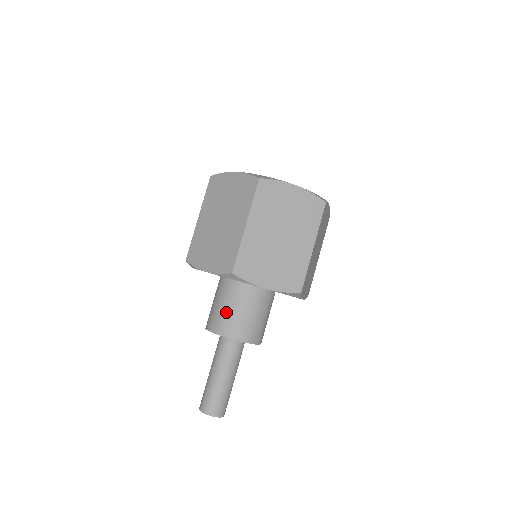
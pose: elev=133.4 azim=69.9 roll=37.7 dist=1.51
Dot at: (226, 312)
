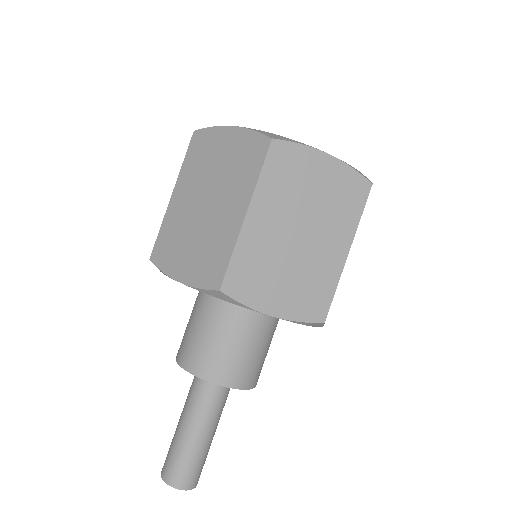
Dot at: (207, 342)
